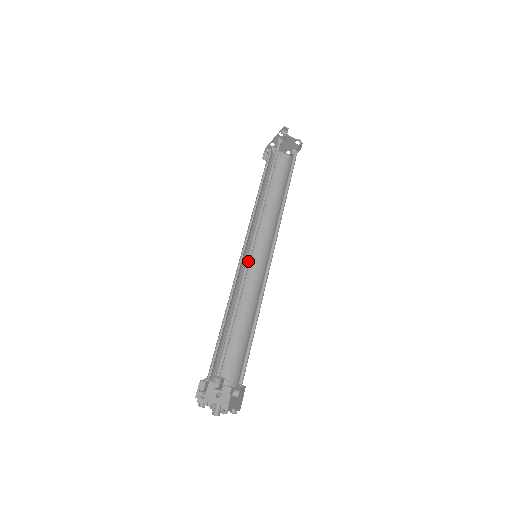
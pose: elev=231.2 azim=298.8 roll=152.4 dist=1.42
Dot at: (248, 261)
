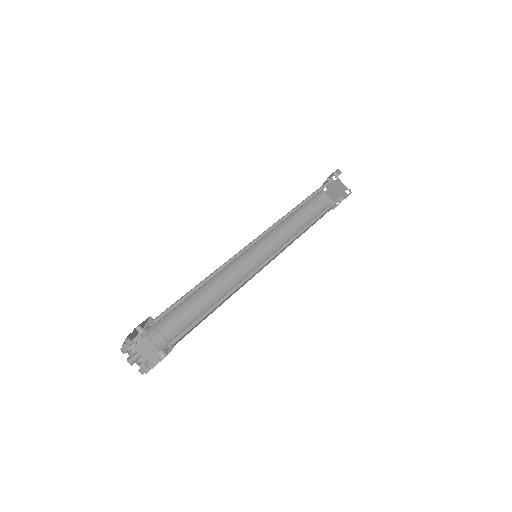
Dot at: (244, 251)
